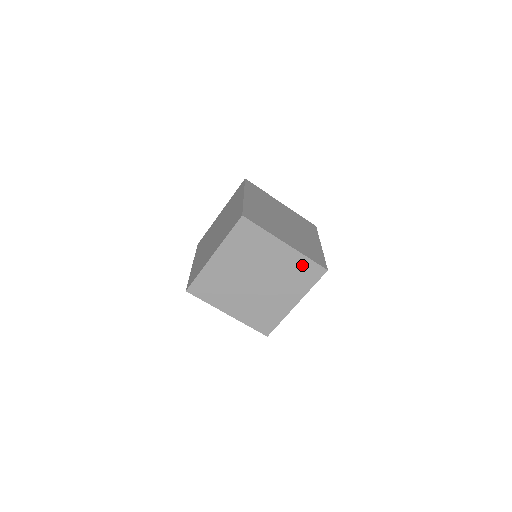
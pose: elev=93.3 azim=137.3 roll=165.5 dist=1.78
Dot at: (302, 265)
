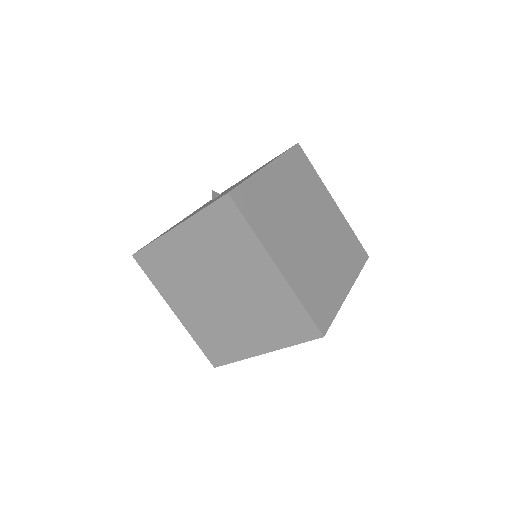
Dot at: occluded
